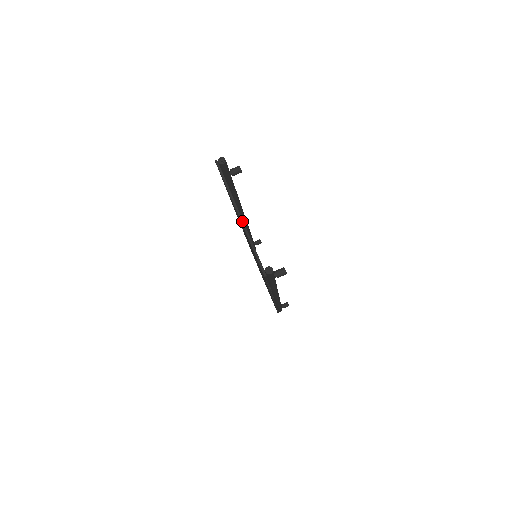
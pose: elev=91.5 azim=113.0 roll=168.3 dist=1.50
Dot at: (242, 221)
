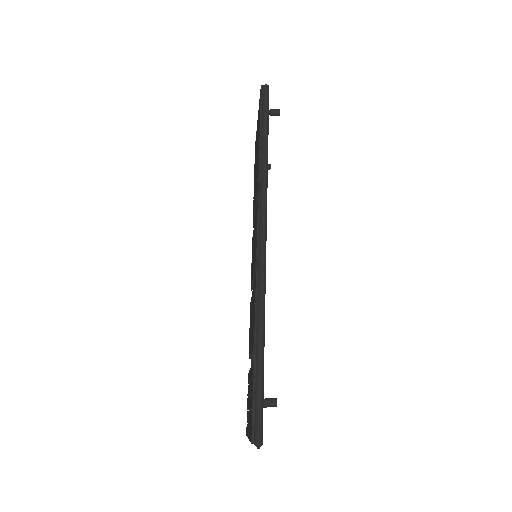
Dot at: occluded
